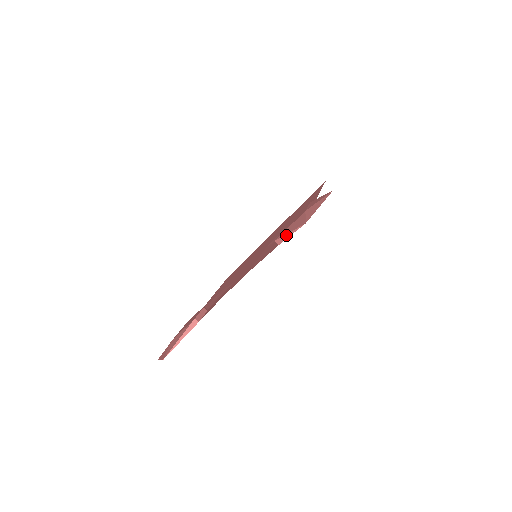
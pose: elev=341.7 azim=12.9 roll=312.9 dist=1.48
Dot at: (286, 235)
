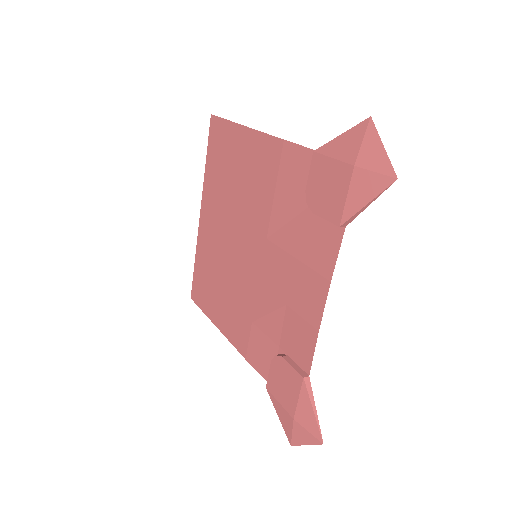
Dot at: (360, 210)
